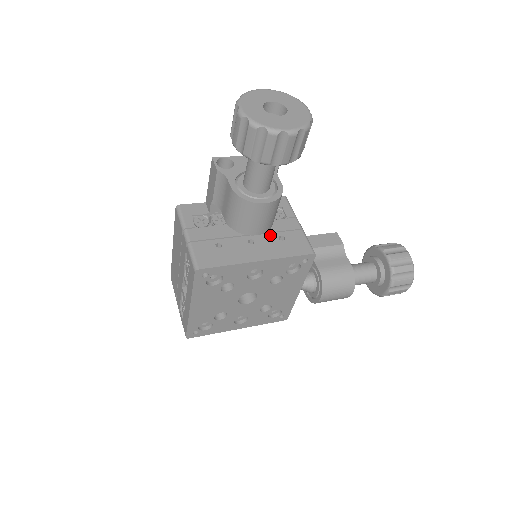
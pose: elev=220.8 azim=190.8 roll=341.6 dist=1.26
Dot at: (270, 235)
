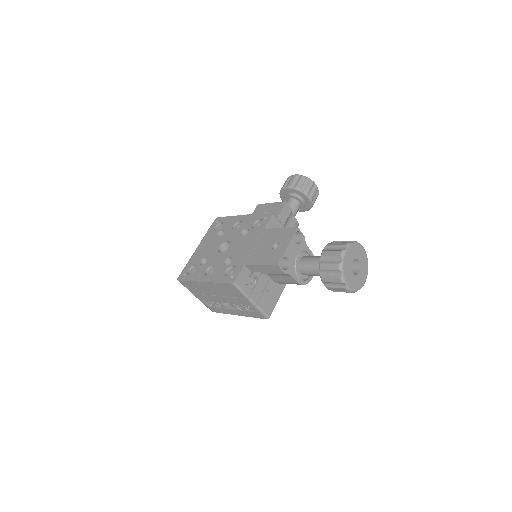
Dot at: occluded
